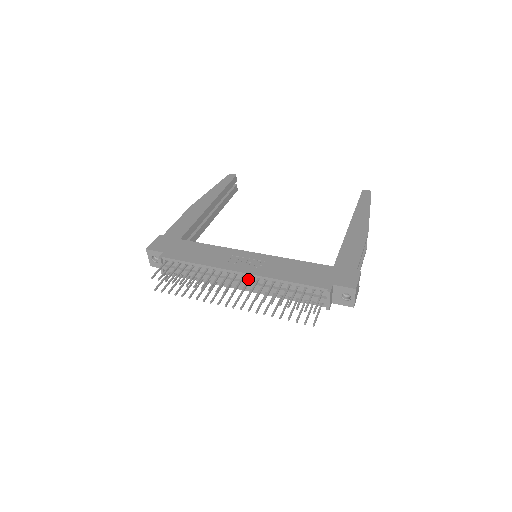
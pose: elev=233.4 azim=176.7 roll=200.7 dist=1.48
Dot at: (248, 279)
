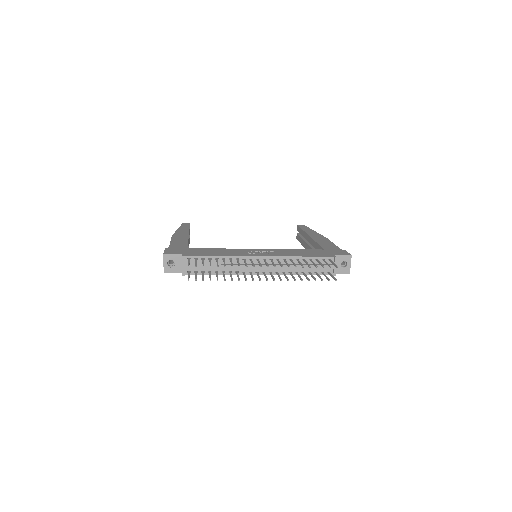
Dot at: (271, 259)
